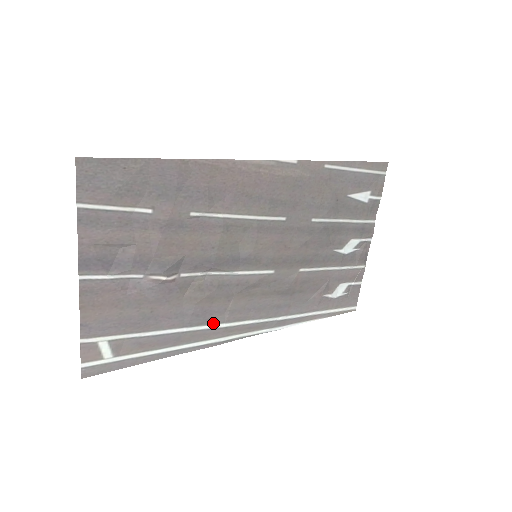
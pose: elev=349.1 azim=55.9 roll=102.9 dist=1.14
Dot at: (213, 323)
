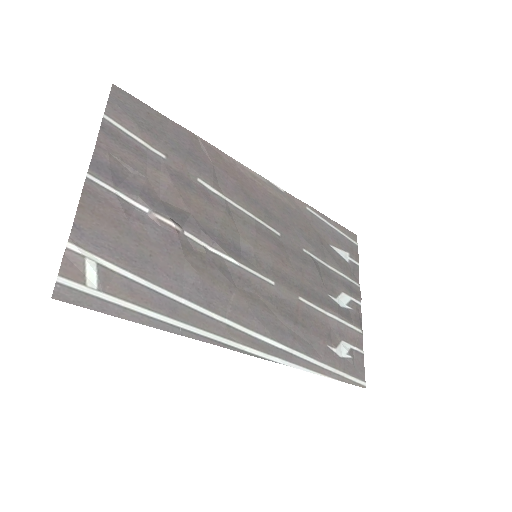
Dot at: (214, 311)
